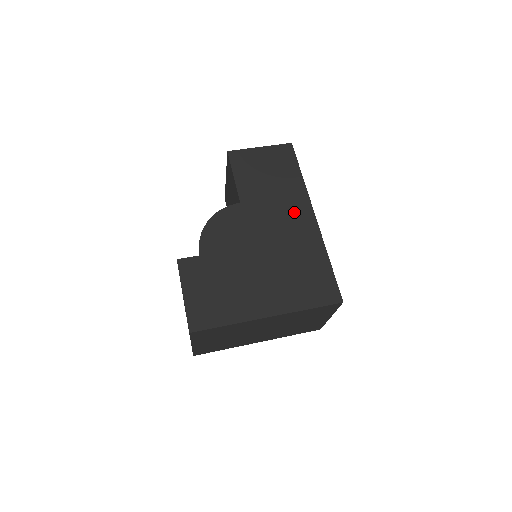
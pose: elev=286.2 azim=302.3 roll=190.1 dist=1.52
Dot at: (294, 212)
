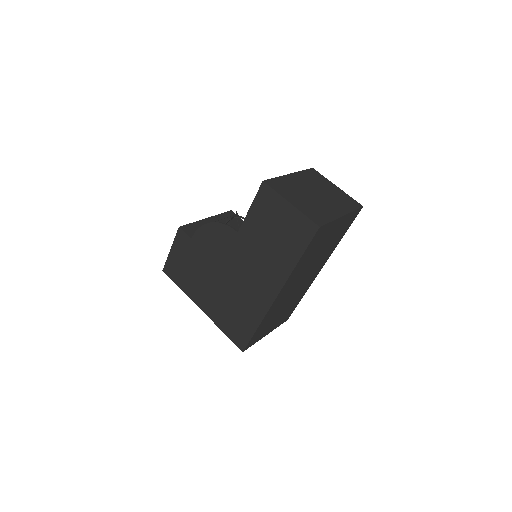
Dot at: (266, 278)
